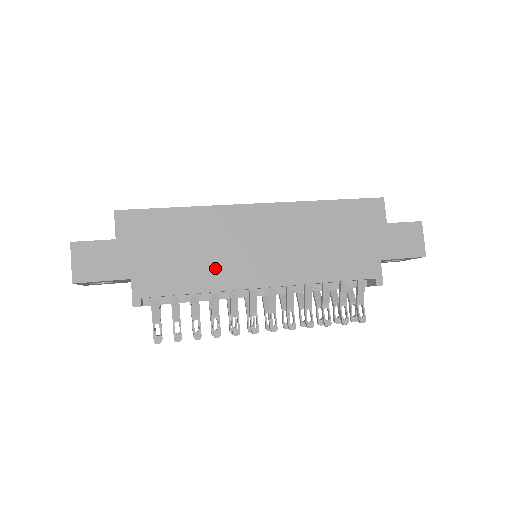
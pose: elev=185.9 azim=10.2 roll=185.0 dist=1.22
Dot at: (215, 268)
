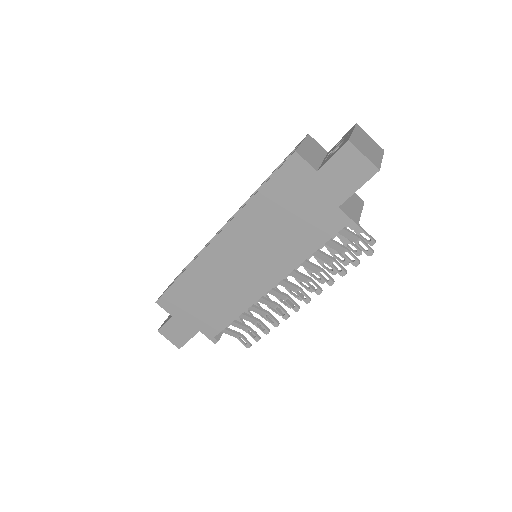
Dot at: (232, 297)
